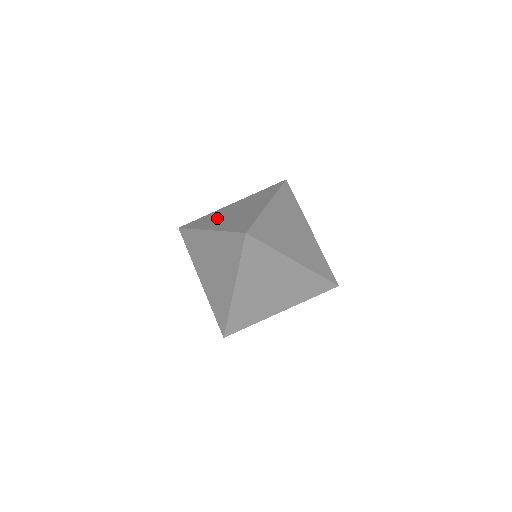
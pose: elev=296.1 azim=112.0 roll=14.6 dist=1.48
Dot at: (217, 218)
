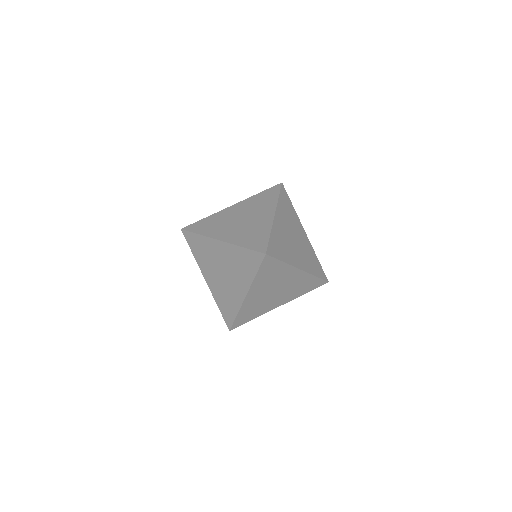
Dot at: (223, 224)
